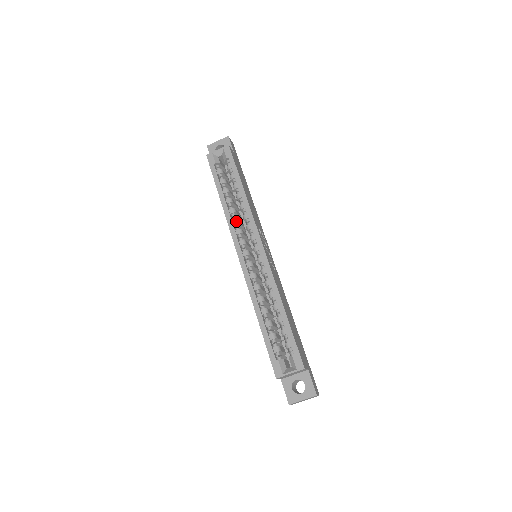
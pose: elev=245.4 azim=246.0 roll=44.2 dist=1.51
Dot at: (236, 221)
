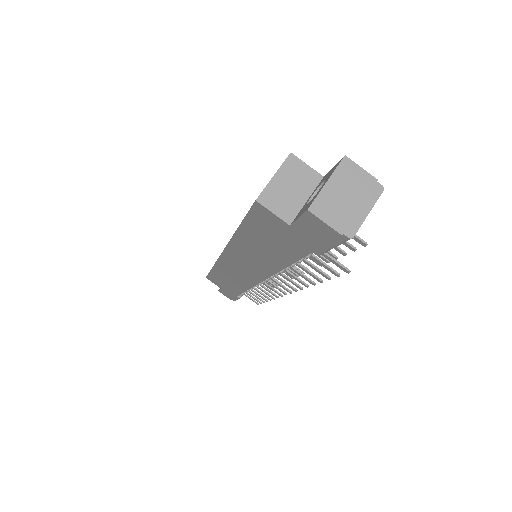
Dot at: occluded
